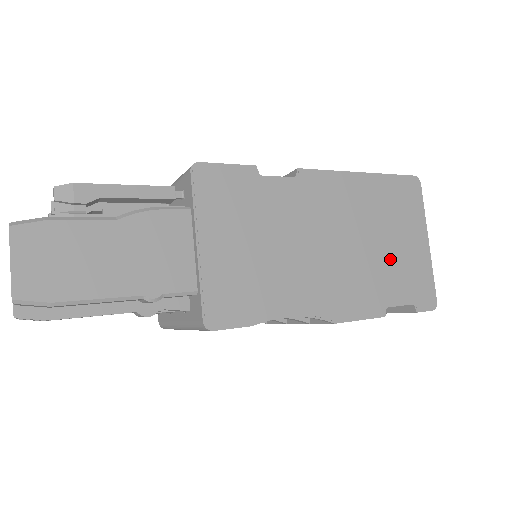
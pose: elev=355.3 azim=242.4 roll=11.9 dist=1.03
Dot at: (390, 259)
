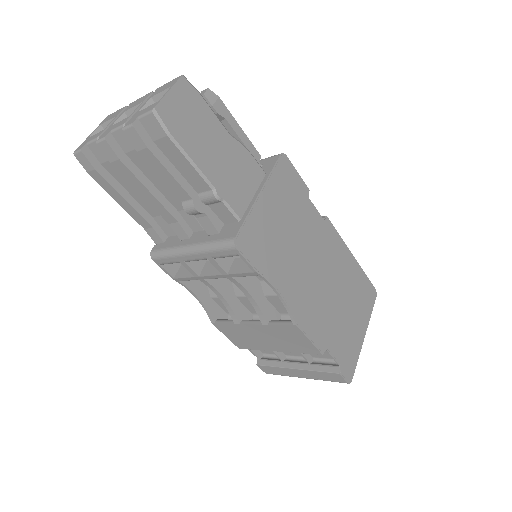
Dot at: (342, 322)
